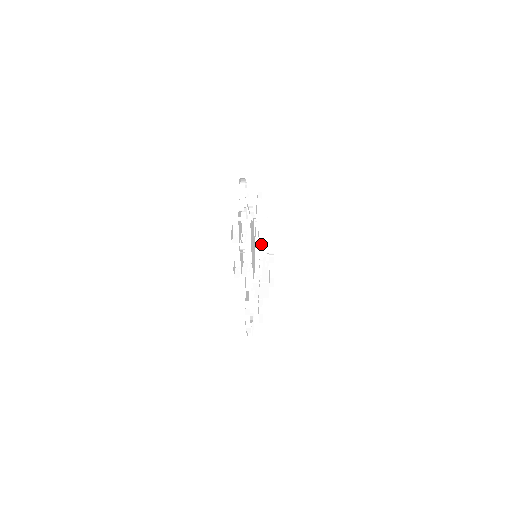
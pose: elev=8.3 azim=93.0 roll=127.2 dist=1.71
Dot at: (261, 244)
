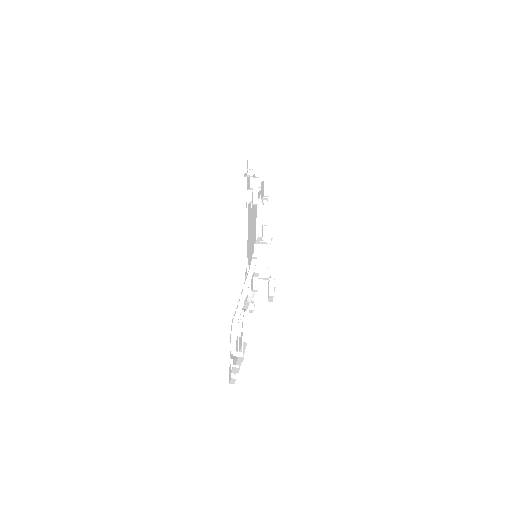
Dot at: occluded
